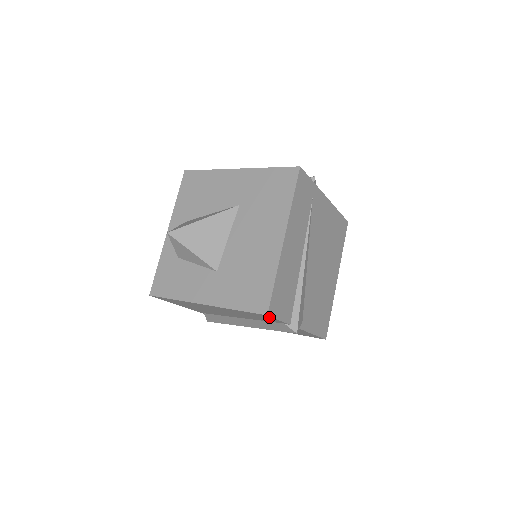
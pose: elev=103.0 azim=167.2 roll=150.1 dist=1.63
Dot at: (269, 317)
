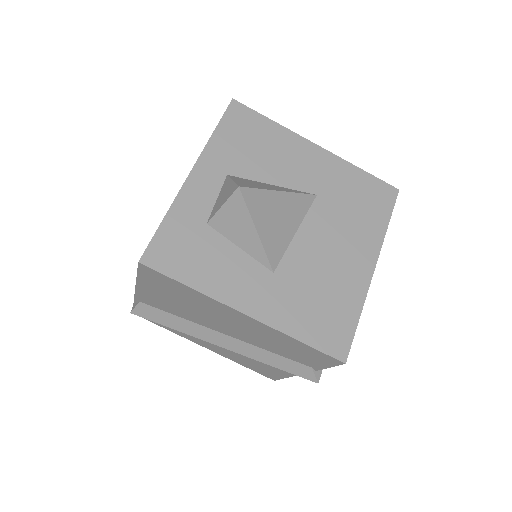
Dot at: (330, 362)
